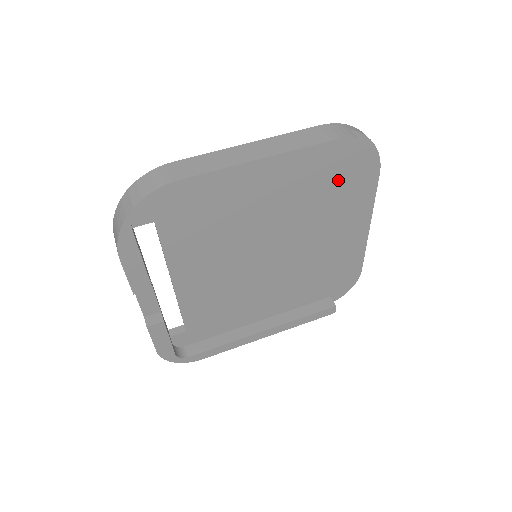
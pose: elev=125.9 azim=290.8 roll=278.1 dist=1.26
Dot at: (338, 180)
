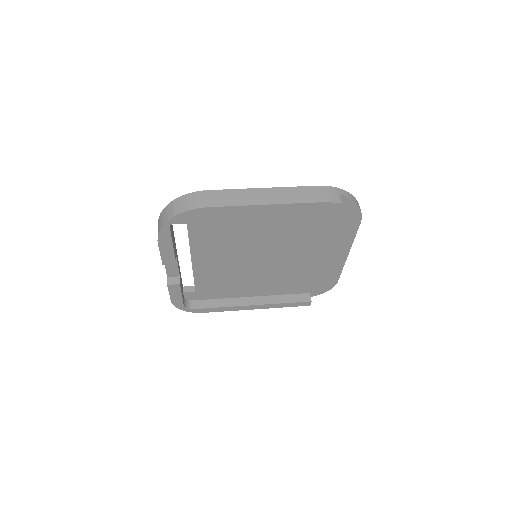
Dot at: (326, 222)
